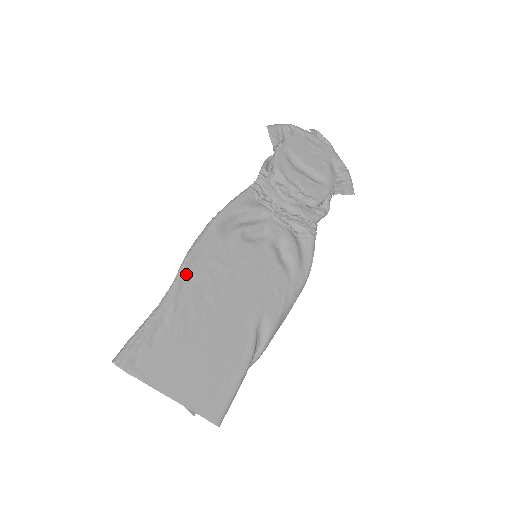
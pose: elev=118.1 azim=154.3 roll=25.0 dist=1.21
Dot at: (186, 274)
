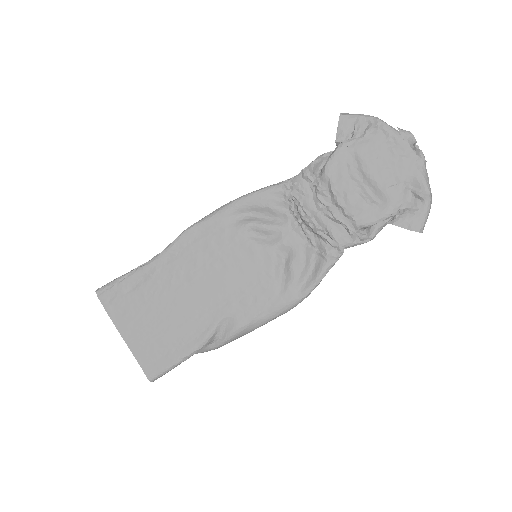
Dot at: (178, 246)
